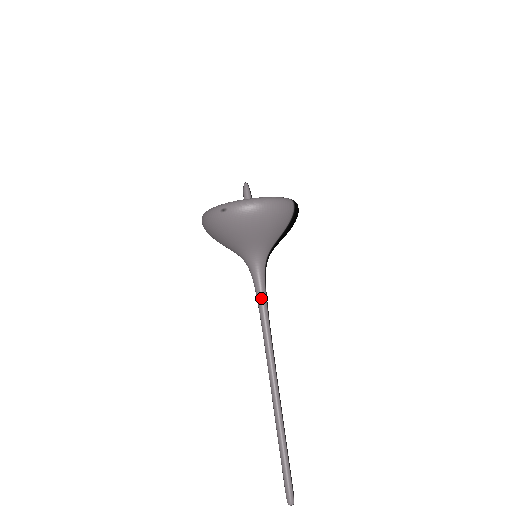
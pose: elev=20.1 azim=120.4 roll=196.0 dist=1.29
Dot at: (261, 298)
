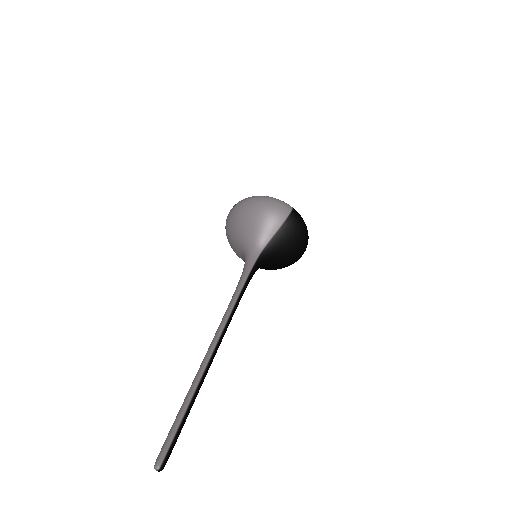
Dot at: (241, 278)
